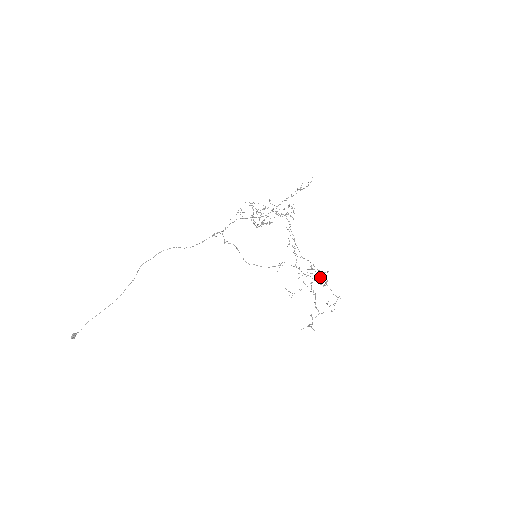
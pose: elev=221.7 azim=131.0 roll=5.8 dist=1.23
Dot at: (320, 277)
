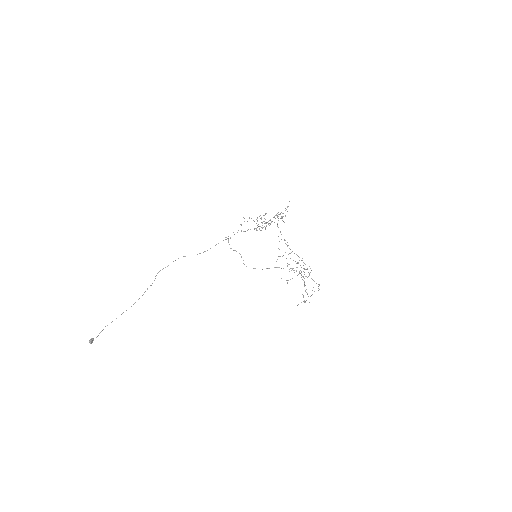
Dot at: occluded
